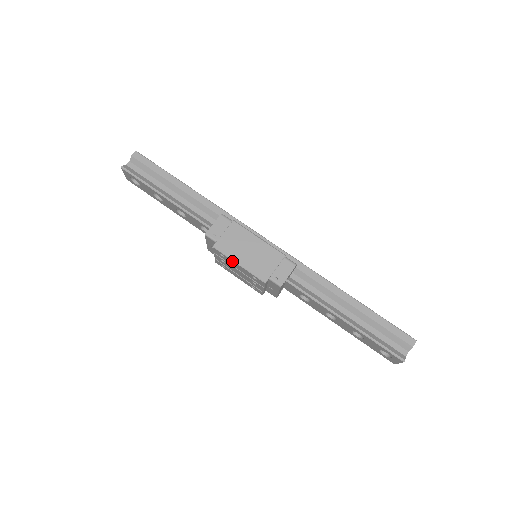
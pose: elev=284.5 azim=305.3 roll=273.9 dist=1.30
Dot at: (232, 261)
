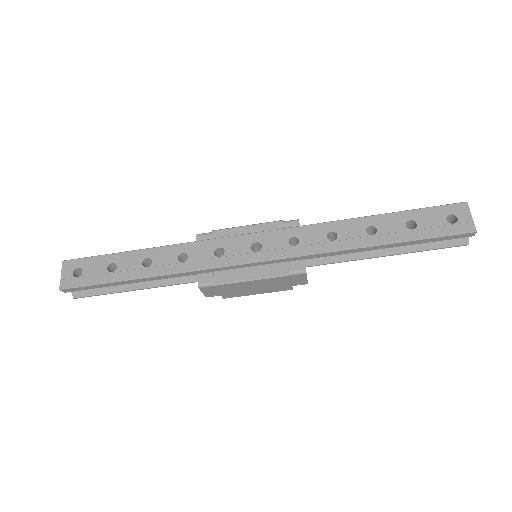
Dot at: (249, 293)
